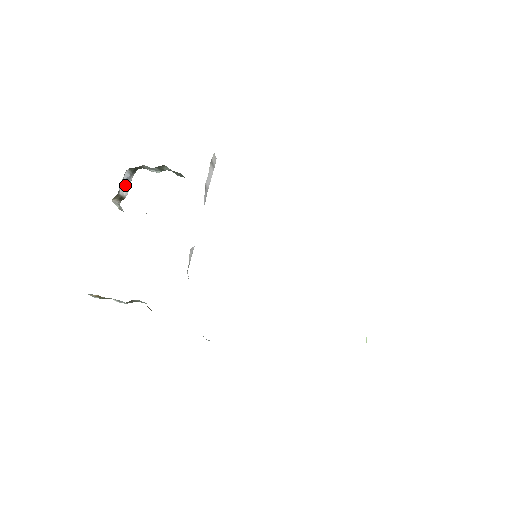
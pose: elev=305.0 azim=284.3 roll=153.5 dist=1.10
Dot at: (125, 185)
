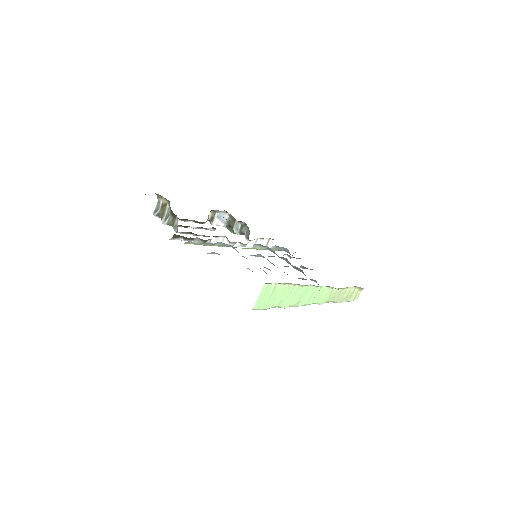
Dot at: (219, 220)
